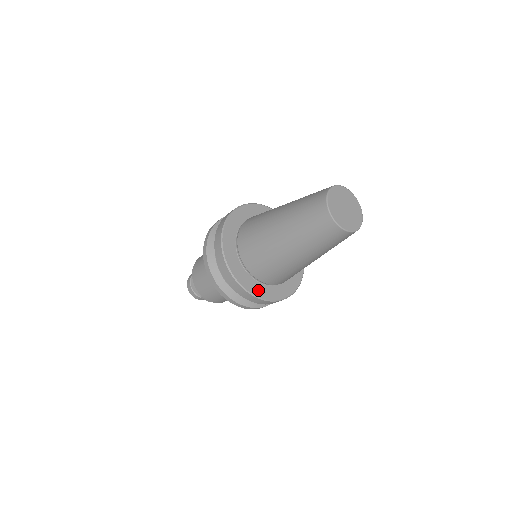
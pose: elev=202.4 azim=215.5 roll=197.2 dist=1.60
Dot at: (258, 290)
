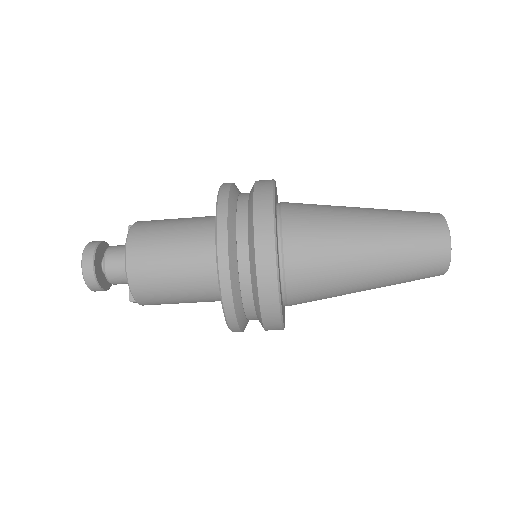
Dot at: (284, 318)
